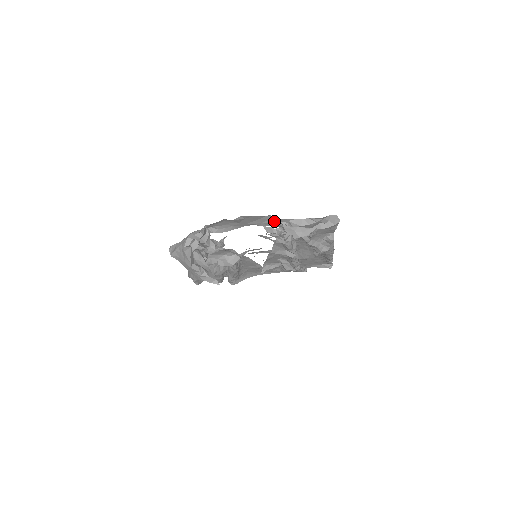
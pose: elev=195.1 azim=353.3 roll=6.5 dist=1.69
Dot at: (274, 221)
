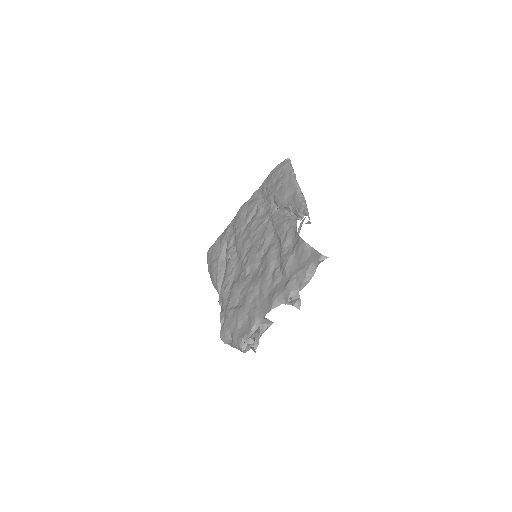
Dot at: (286, 302)
